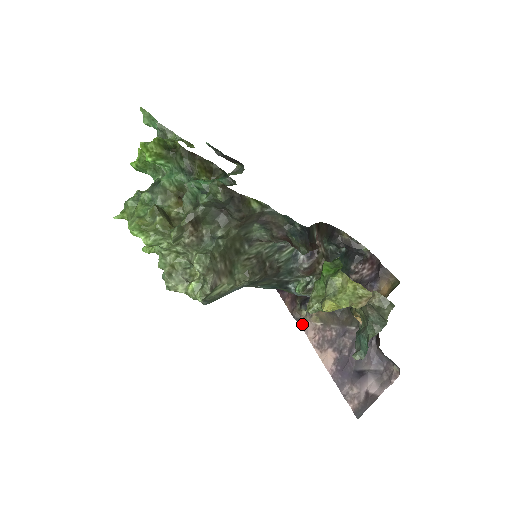
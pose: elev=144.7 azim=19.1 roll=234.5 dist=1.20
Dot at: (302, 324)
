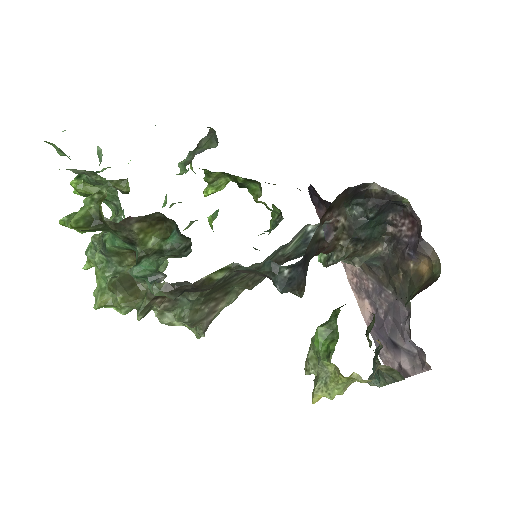
Dot at: occluded
